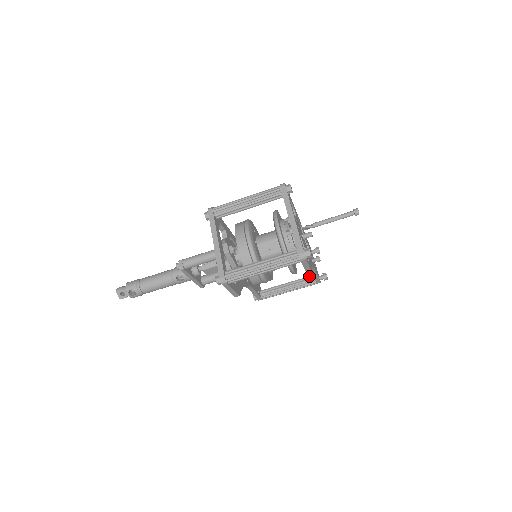
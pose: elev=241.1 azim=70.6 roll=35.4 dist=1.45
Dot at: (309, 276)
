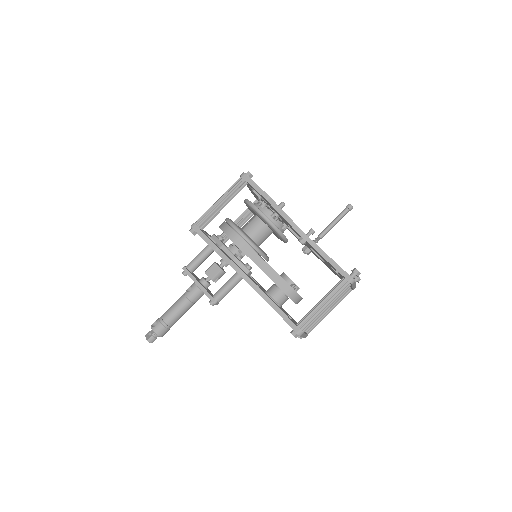
Dot at: occluded
